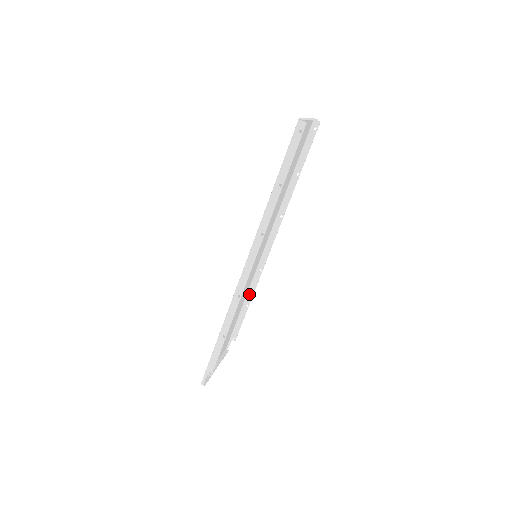
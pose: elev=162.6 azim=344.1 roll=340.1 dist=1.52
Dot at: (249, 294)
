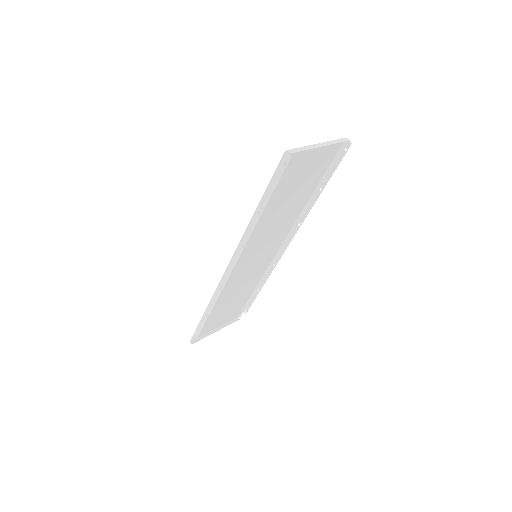
Dot at: (262, 281)
